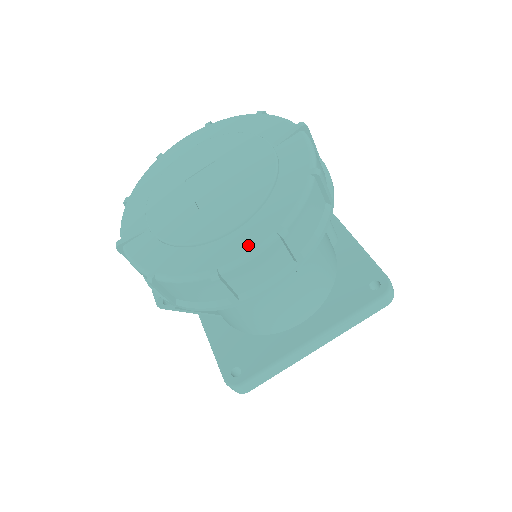
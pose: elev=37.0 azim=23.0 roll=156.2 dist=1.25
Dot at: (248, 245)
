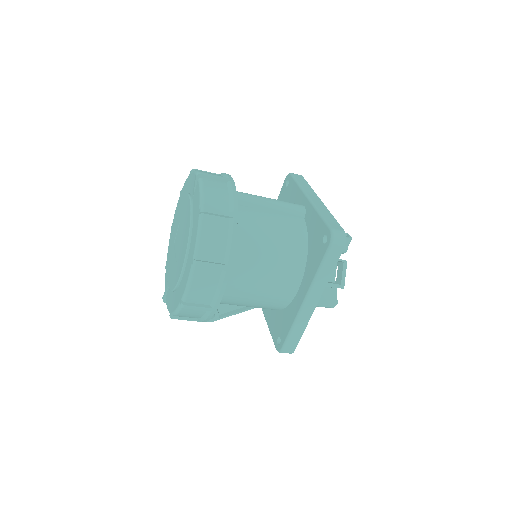
Dot at: (186, 278)
